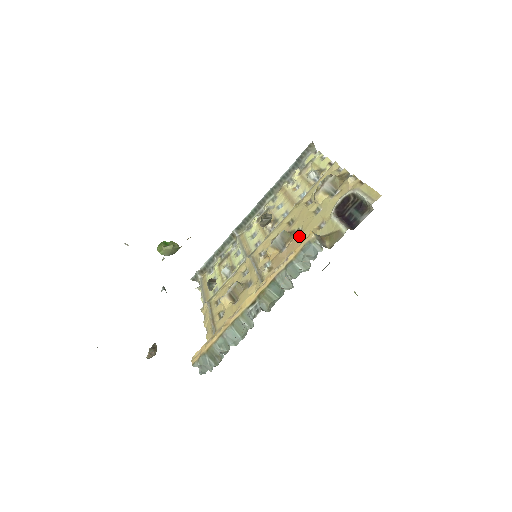
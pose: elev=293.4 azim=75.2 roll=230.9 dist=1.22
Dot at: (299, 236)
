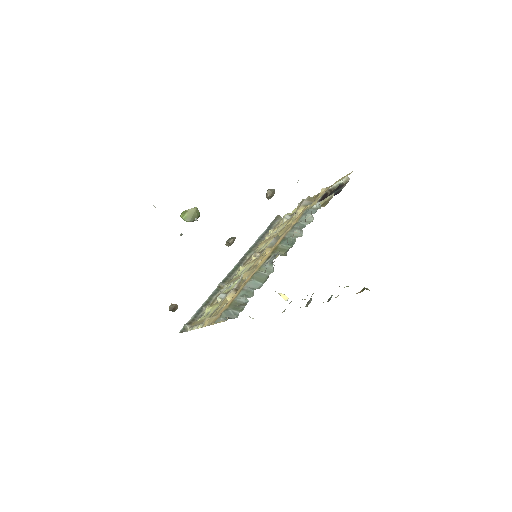
Dot at: occluded
